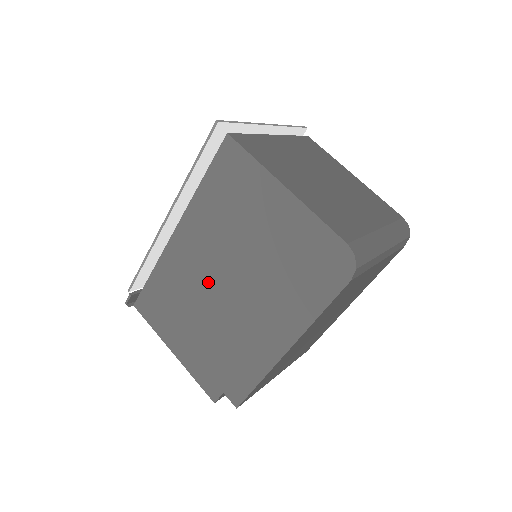
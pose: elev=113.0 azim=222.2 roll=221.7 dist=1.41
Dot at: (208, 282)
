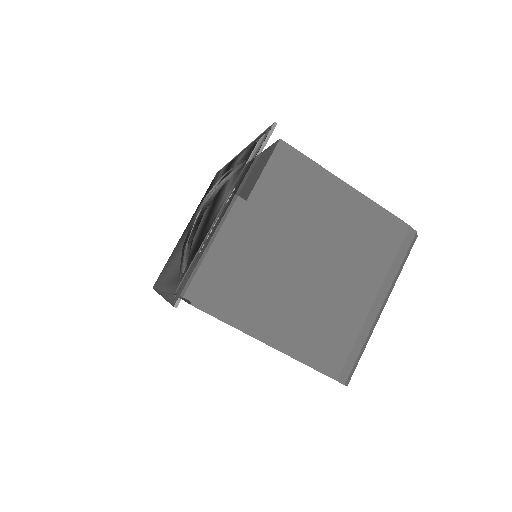
Dot at: occluded
